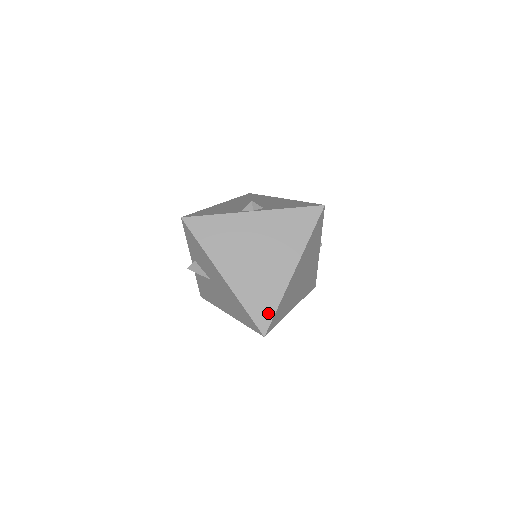
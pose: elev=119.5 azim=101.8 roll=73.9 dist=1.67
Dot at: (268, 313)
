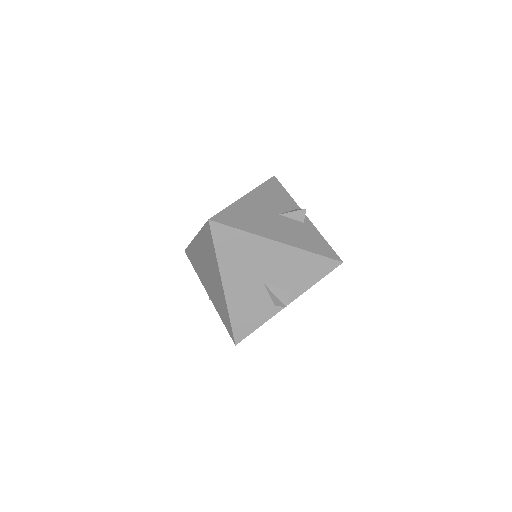
Dot at: occluded
